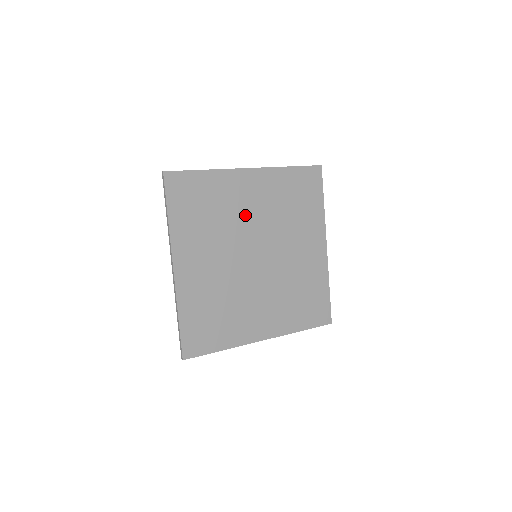
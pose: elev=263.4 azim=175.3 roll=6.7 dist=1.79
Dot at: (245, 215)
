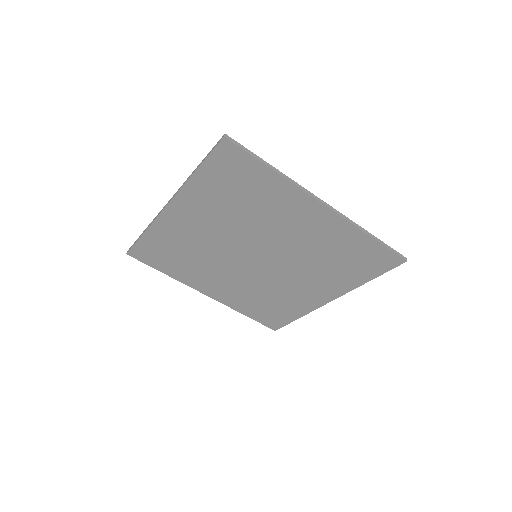
Dot at: (209, 239)
